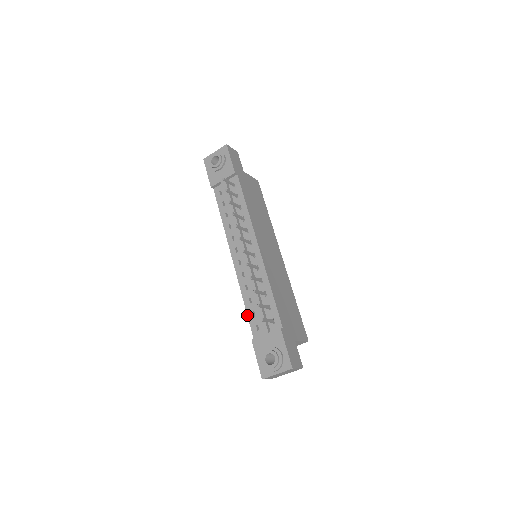
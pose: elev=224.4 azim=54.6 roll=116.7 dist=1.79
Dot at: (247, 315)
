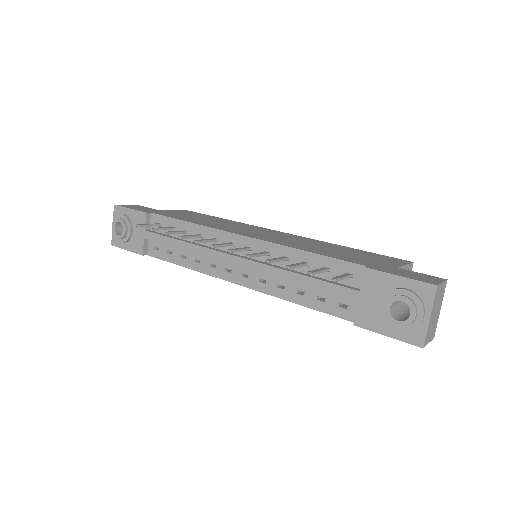
Dot at: occluded
